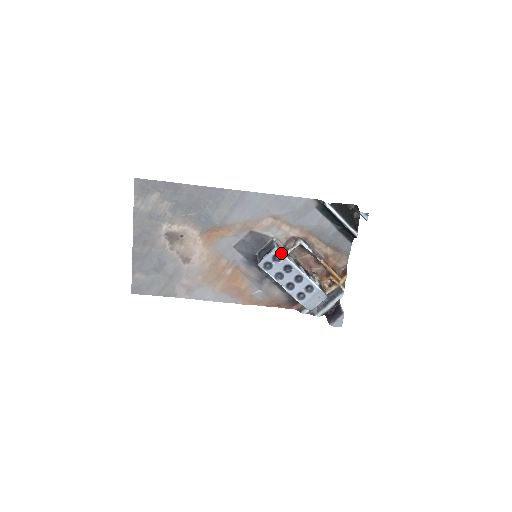
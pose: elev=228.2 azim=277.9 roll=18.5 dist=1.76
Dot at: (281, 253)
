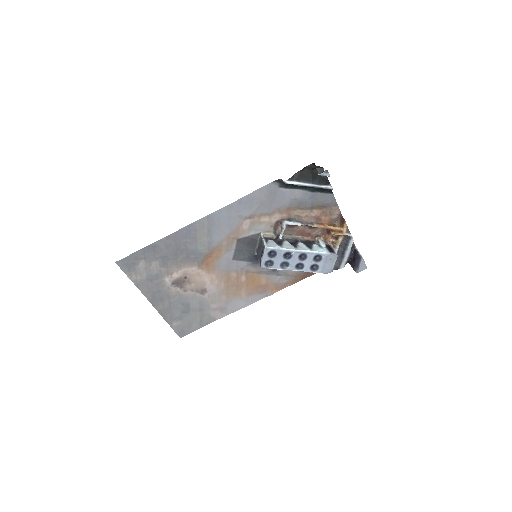
Dot at: (273, 248)
